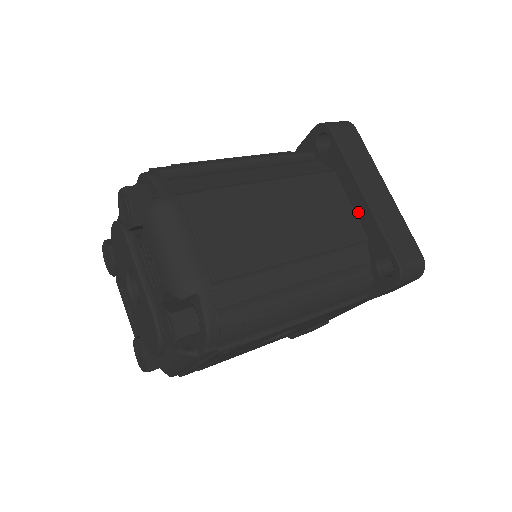
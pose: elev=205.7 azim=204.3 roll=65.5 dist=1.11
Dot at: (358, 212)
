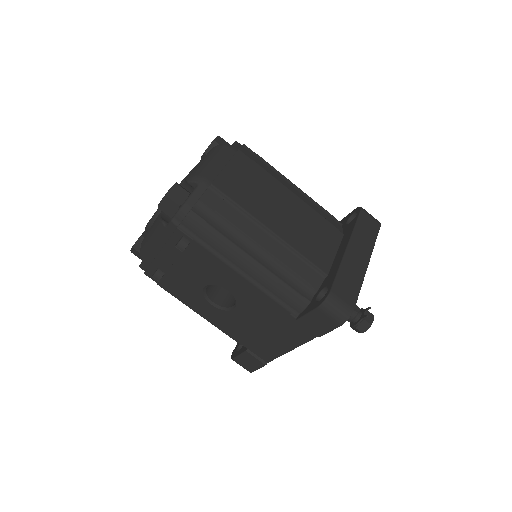
Dot at: (336, 258)
